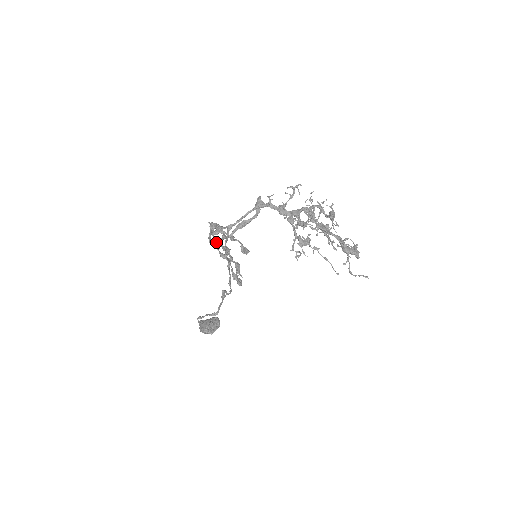
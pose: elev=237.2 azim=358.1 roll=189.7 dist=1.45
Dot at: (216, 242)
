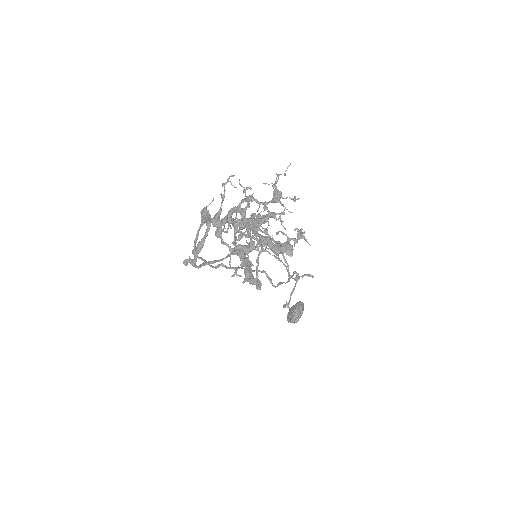
Dot at: (235, 245)
